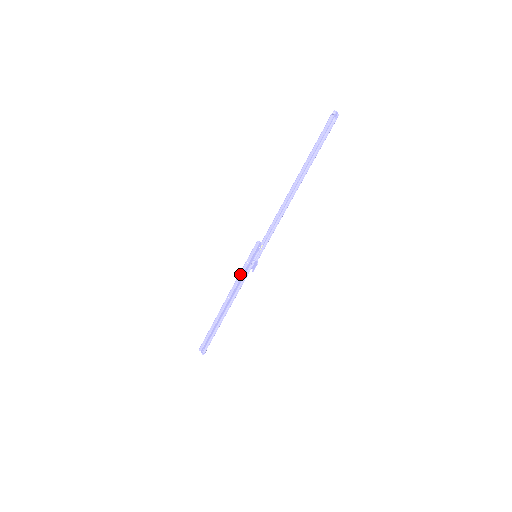
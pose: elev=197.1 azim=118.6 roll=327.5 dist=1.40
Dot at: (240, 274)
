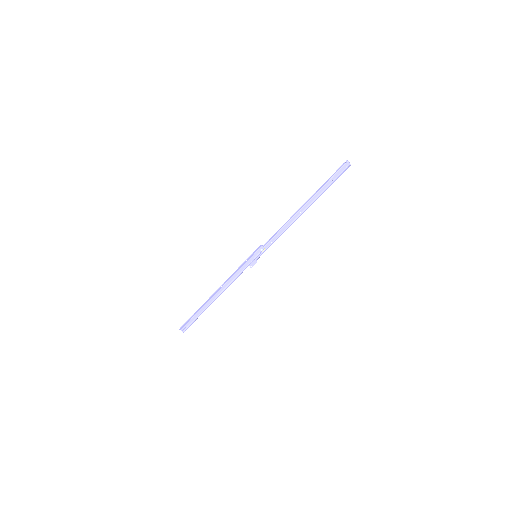
Dot at: (238, 269)
